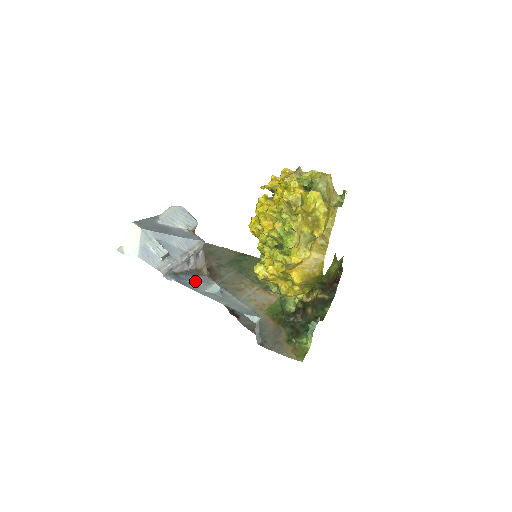
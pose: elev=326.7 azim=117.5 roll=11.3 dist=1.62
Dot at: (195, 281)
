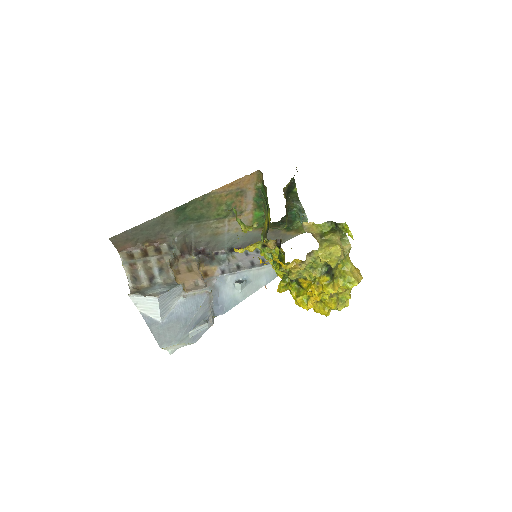
Dot at: (224, 295)
